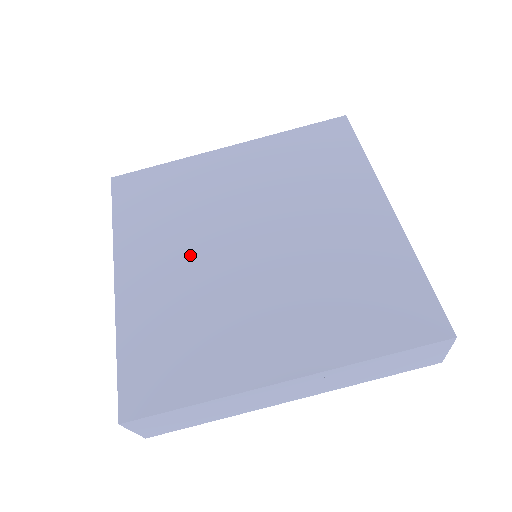
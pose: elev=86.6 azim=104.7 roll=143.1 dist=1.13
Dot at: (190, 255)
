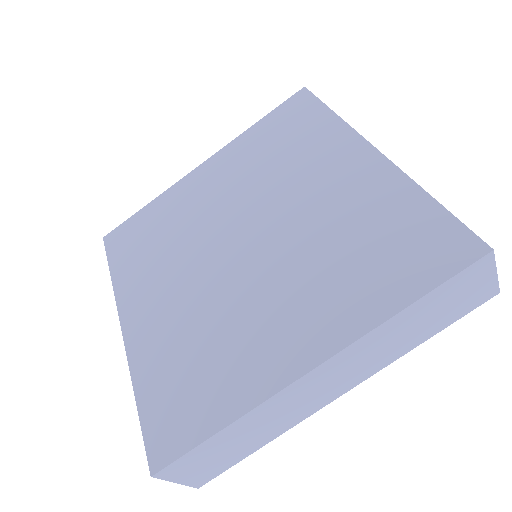
Dot at: (186, 278)
